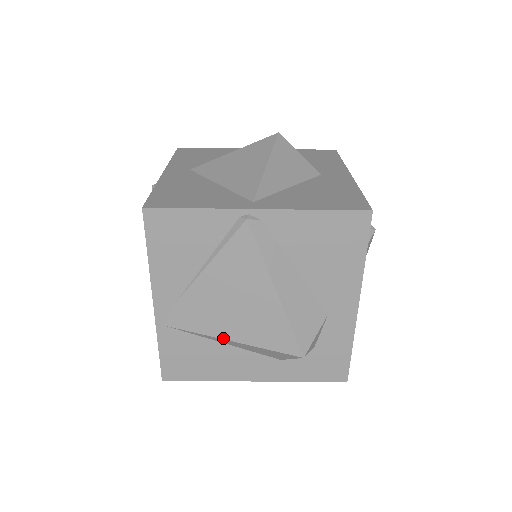
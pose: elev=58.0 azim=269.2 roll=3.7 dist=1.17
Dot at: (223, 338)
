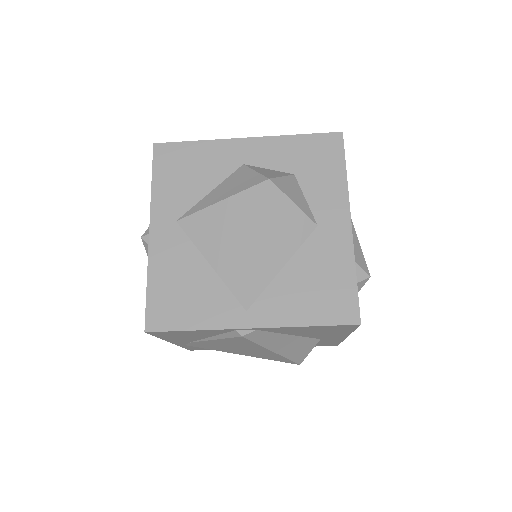
Dot at: (234, 353)
